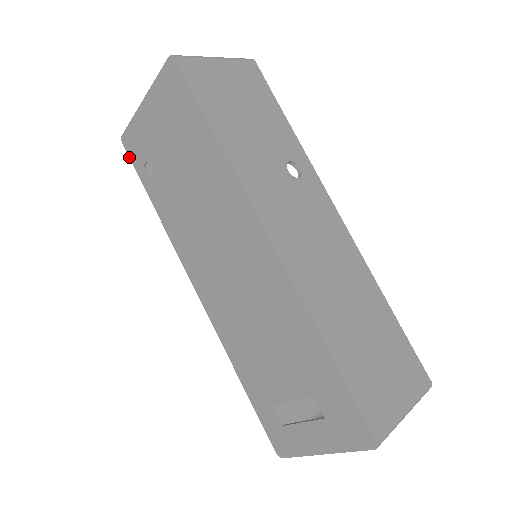
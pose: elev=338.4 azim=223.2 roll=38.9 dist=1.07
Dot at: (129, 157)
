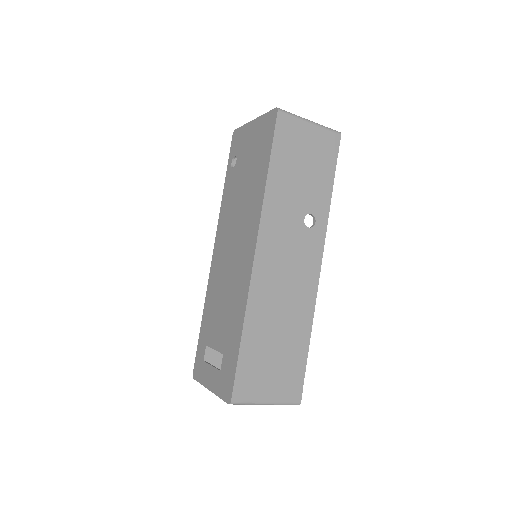
Dot at: (231, 145)
